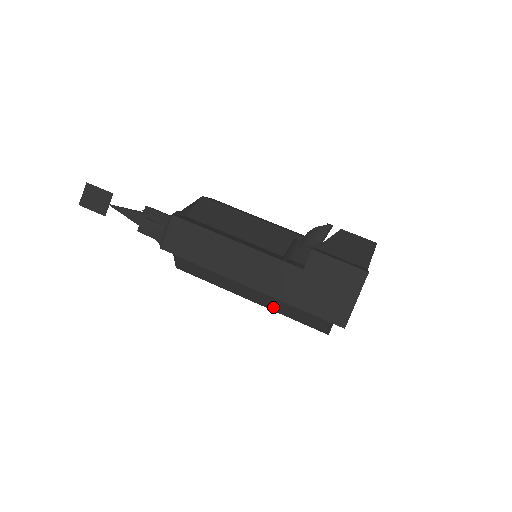
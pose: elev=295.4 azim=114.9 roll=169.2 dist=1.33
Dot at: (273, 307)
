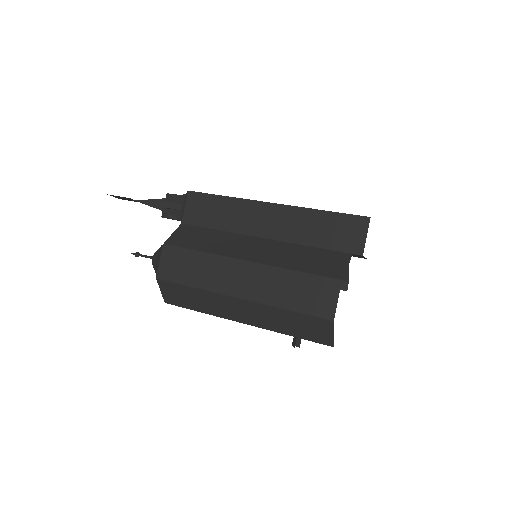
Dot at: (275, 262)
